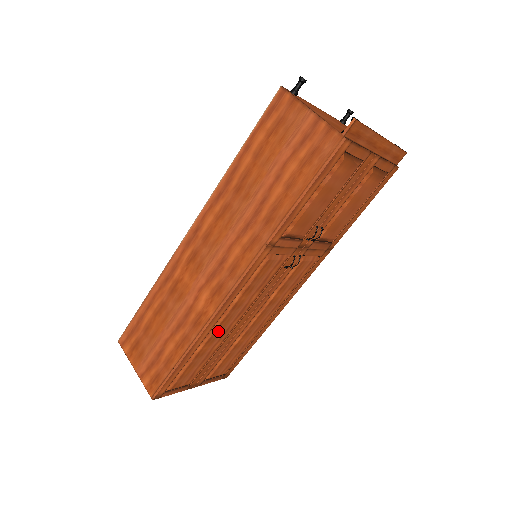
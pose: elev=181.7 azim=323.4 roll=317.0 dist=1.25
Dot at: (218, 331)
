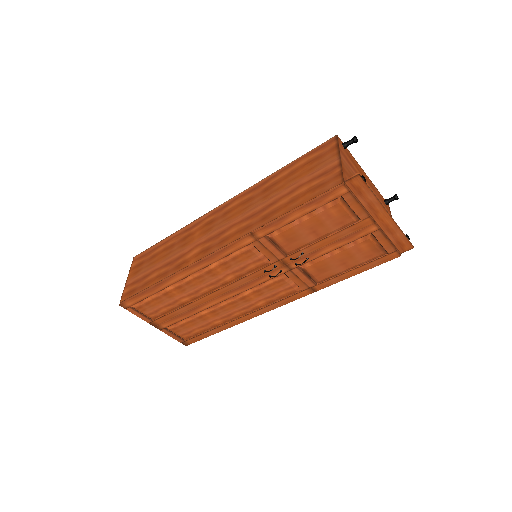
Dot at: (190, 285)
